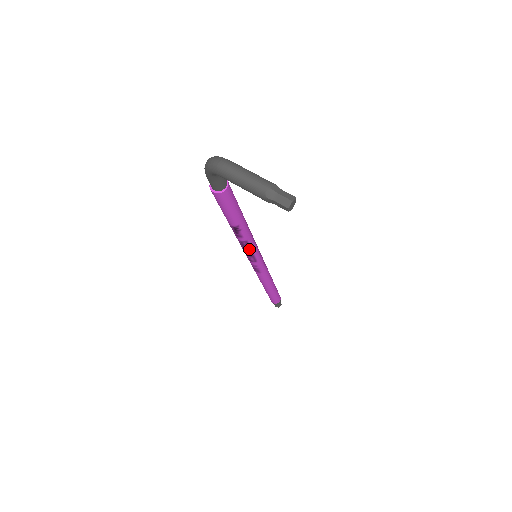
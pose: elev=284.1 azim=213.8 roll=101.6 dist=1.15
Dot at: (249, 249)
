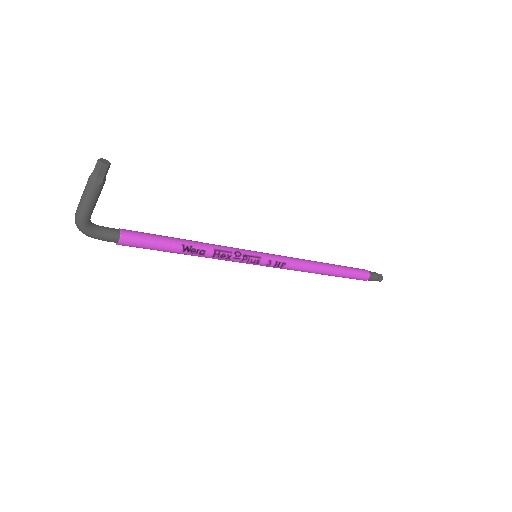
Dot at: (232, 253)
